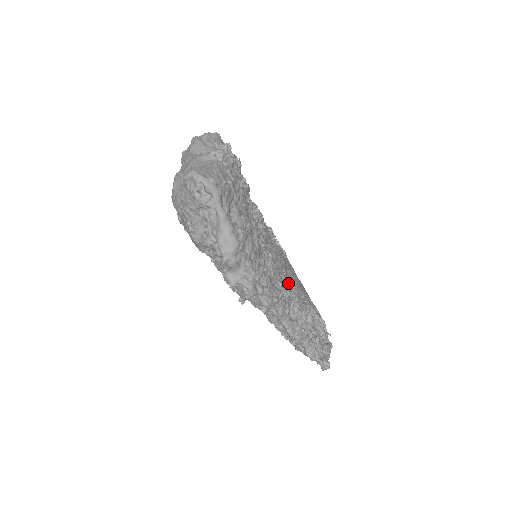
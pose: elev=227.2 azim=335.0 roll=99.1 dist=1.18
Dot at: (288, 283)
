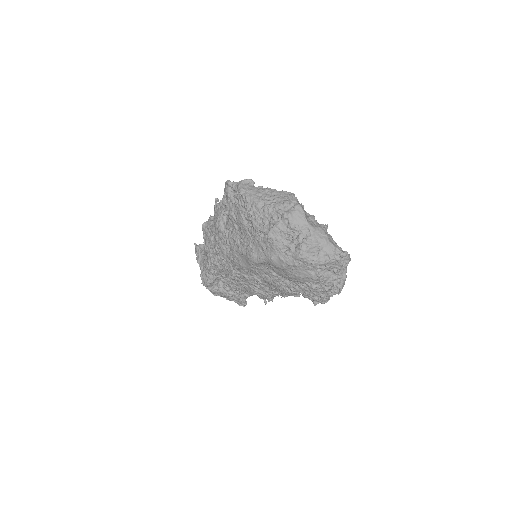
Dot at: occluded
